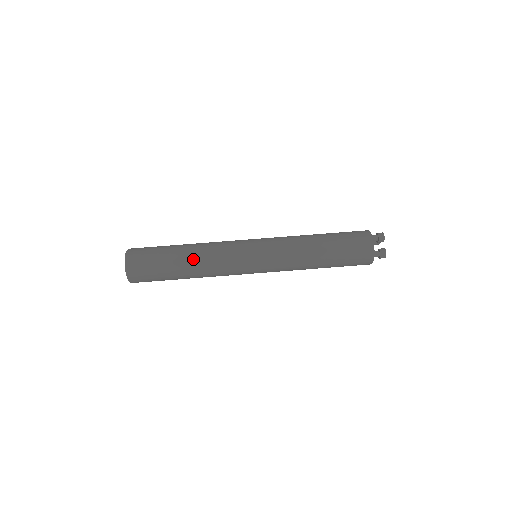
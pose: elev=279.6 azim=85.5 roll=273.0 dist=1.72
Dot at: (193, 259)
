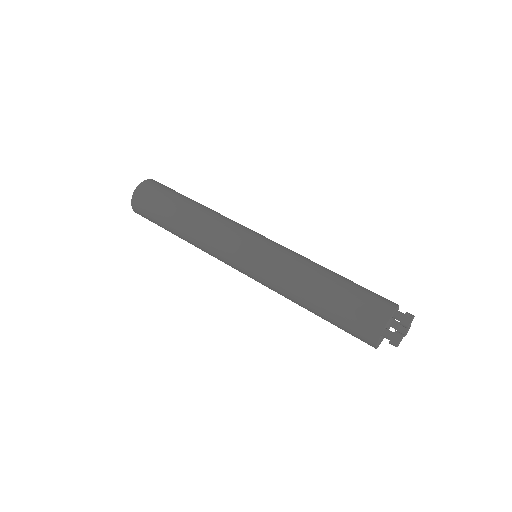
Dot at: (194, 213)
